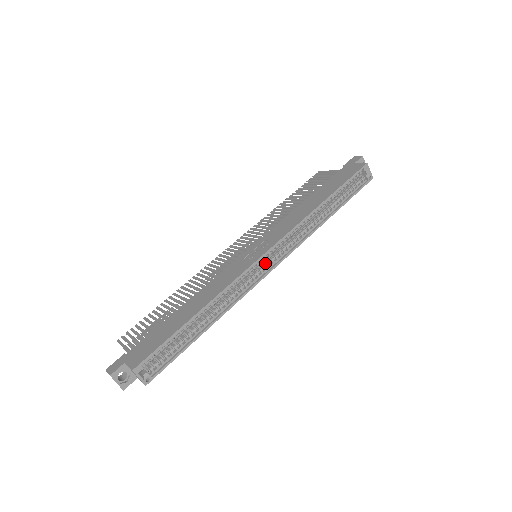
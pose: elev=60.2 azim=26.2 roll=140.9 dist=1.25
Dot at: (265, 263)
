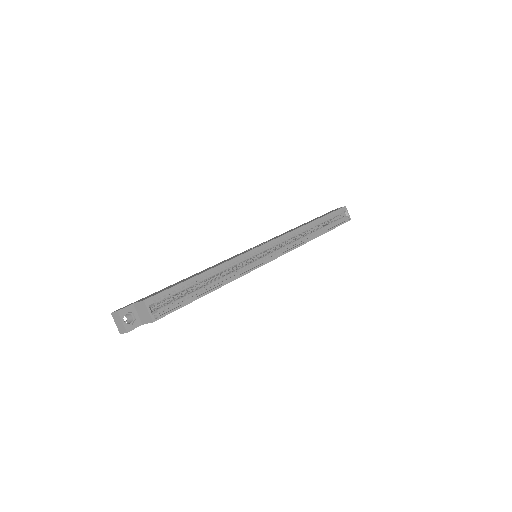
Dot at: (266, 254)
